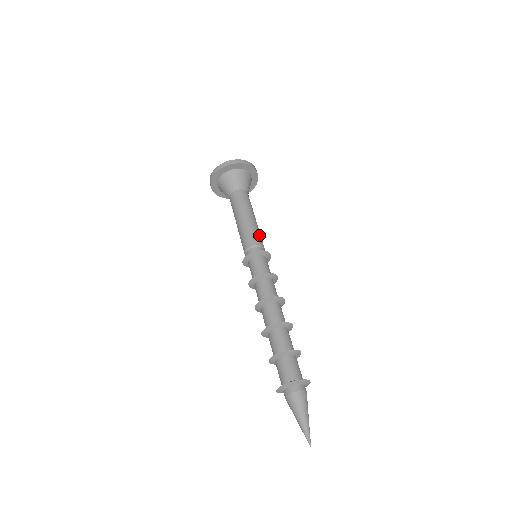
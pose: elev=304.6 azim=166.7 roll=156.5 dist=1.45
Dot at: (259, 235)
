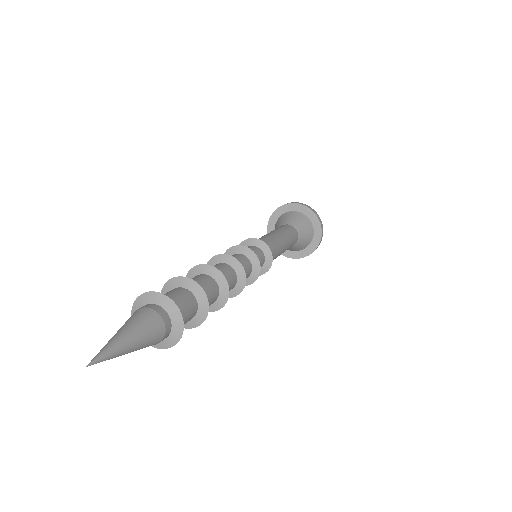
Dot at: (277, 251)
